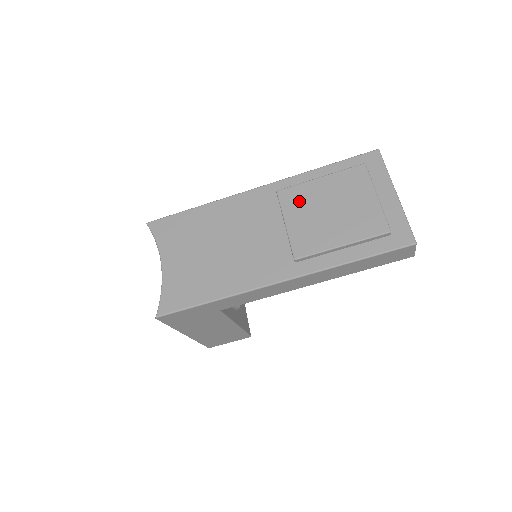
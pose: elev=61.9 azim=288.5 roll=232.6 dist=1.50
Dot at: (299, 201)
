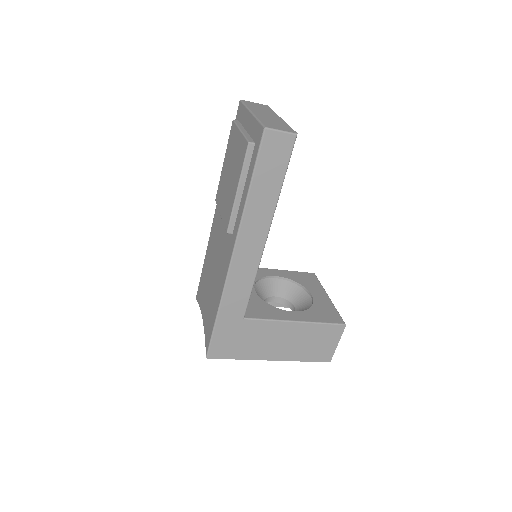
Dot at: (221, 192)
